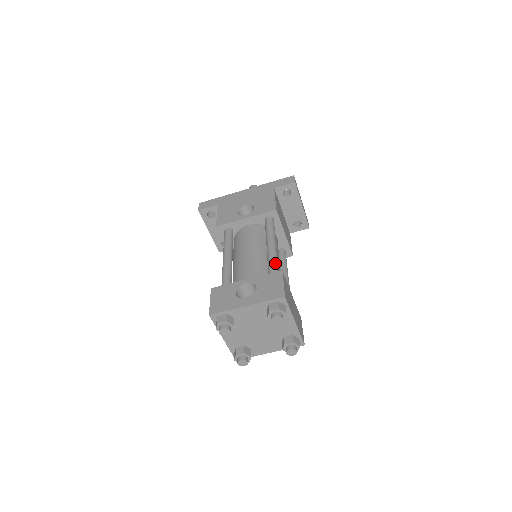
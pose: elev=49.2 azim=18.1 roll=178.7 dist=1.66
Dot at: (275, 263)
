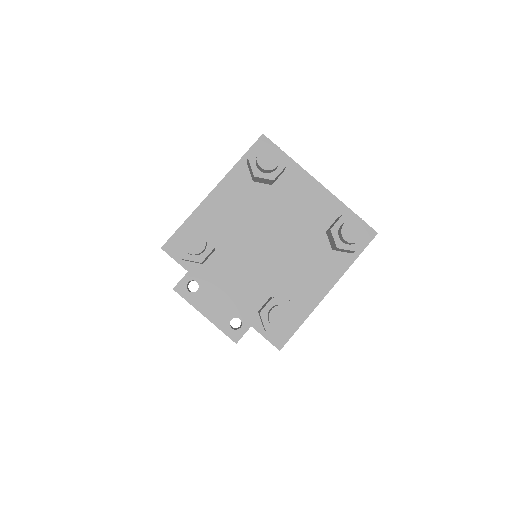
Dot at: occluded
